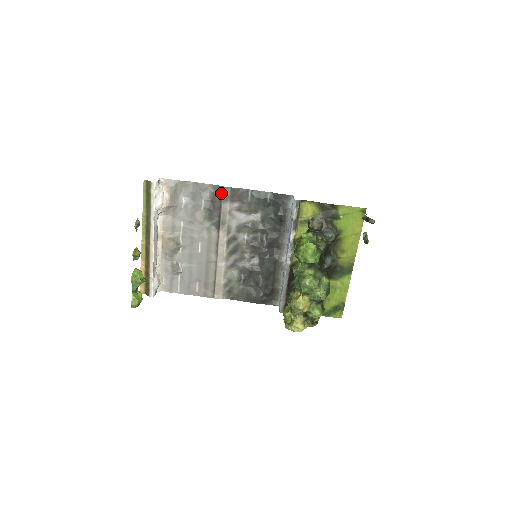
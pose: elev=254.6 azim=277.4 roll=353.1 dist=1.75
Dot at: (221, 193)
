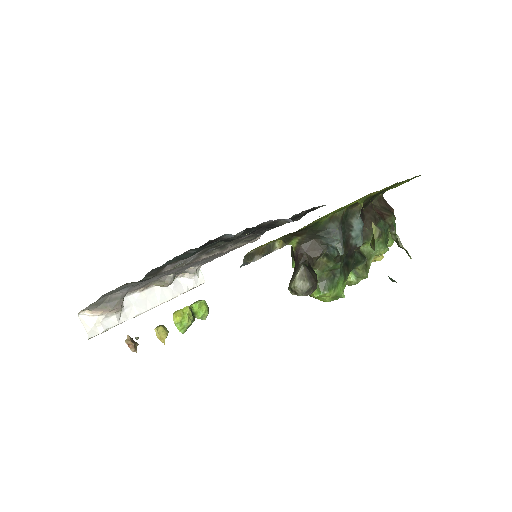
Dot at: (142, 281)
